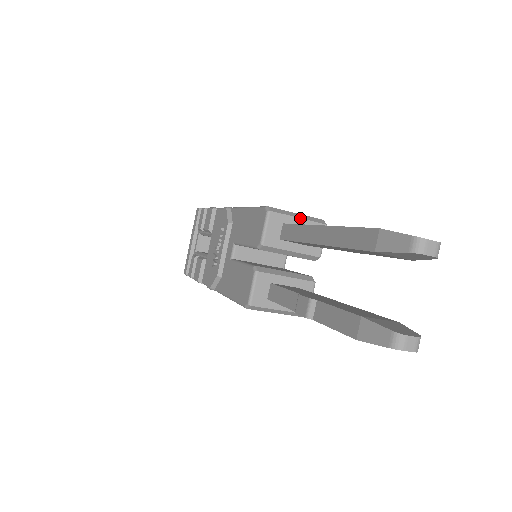
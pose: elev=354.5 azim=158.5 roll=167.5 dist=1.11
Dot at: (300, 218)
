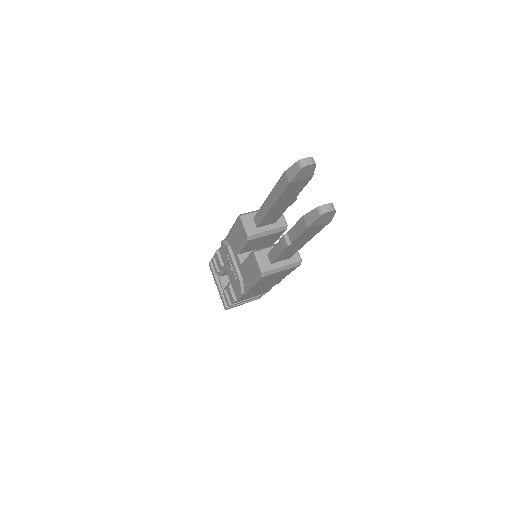
Dot at: occluded
